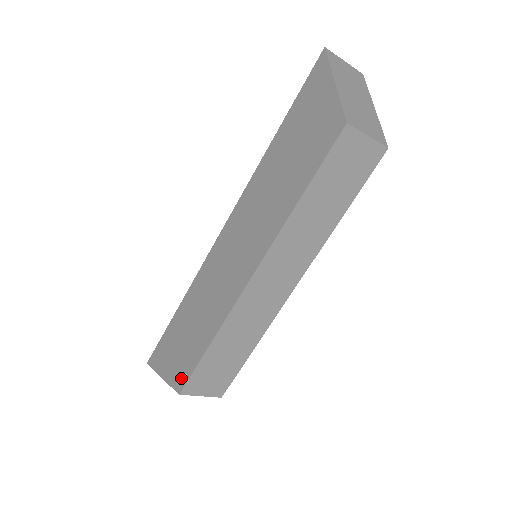
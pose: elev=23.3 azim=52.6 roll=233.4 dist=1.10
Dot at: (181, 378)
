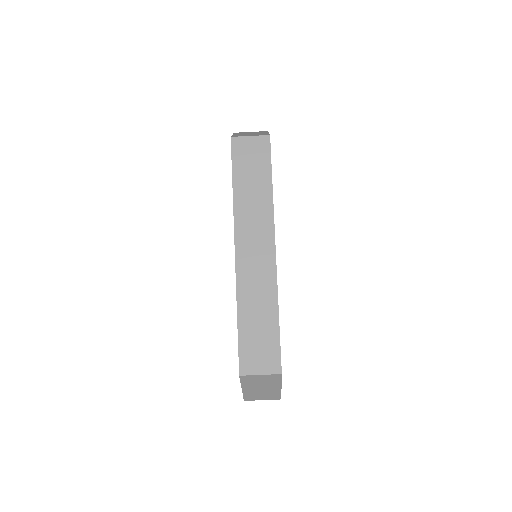
Dot at: occluded
